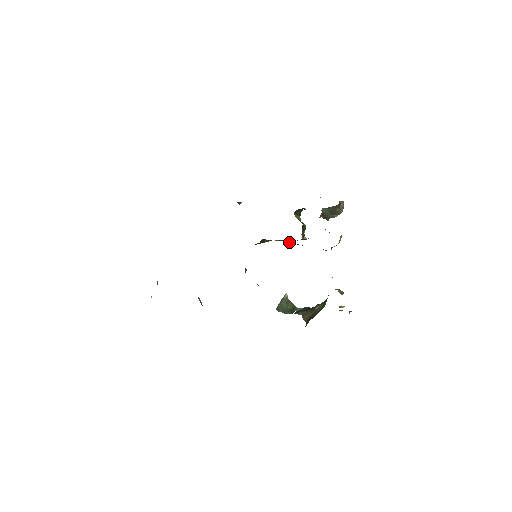
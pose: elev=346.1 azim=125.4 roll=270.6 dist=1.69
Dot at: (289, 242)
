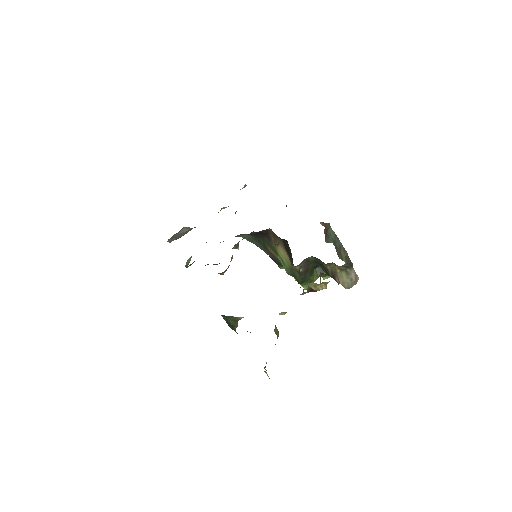
Dot at: (285, 242)
